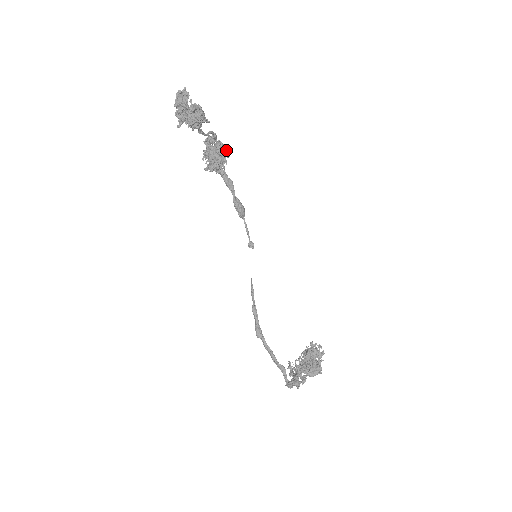
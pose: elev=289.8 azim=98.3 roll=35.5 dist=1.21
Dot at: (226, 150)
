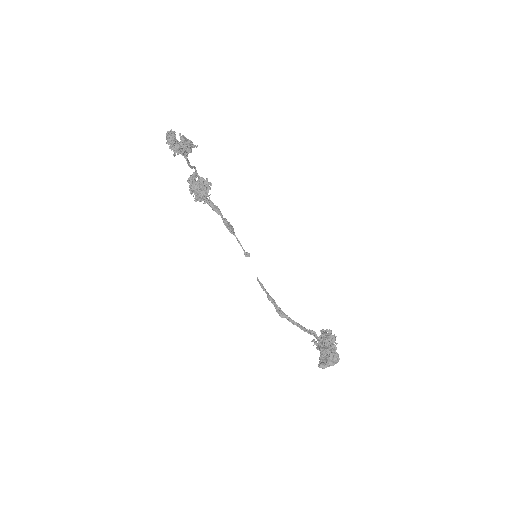
Dot at: occluded
